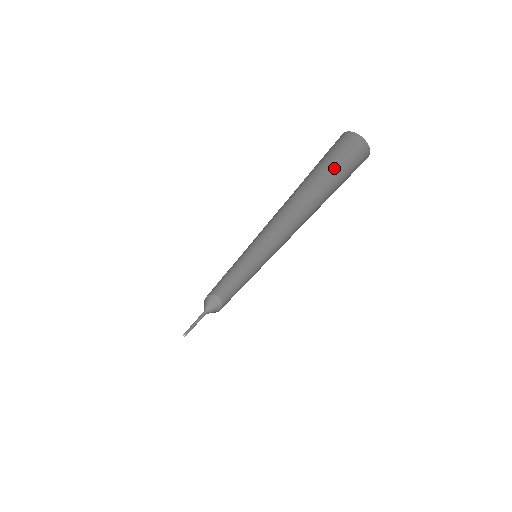
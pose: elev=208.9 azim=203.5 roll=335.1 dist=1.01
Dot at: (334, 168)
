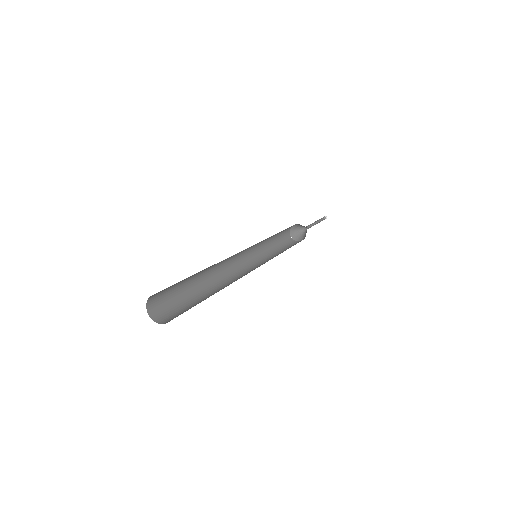
Dot at: occluded
